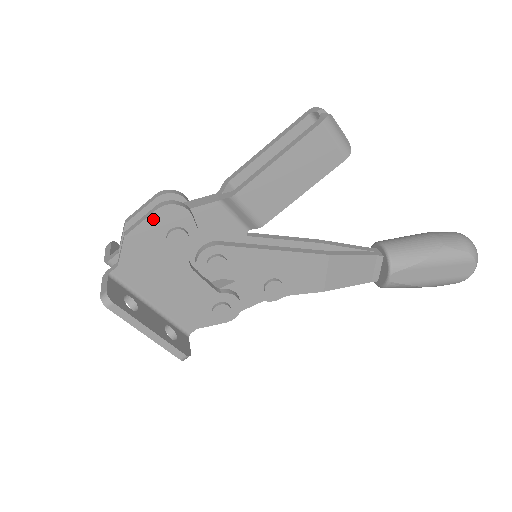
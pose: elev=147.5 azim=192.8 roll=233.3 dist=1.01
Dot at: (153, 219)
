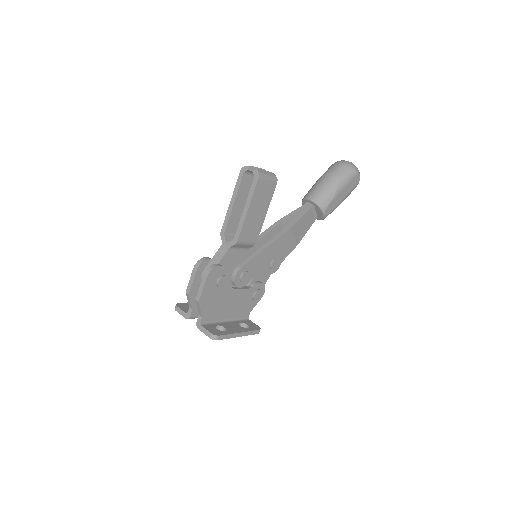
Dot at: (207, 283)
